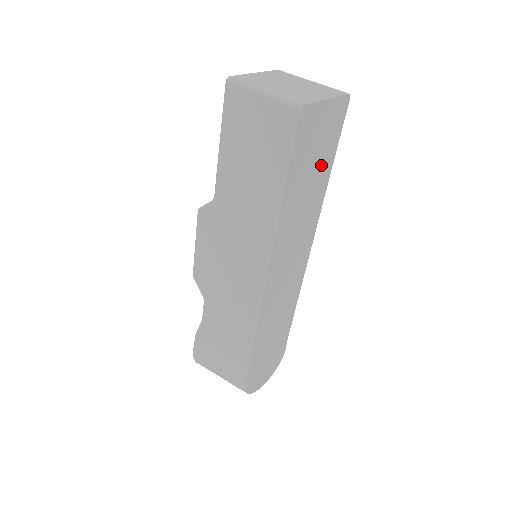
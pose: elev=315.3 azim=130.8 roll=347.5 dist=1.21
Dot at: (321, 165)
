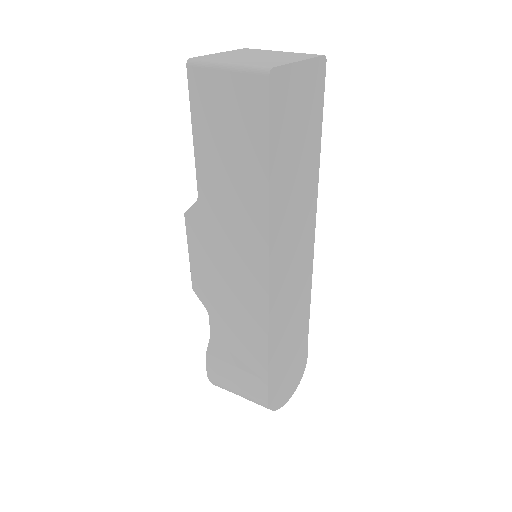
Dot at: (307, 140)
